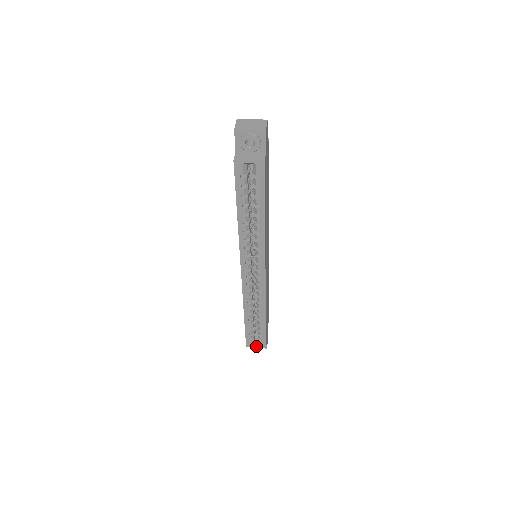
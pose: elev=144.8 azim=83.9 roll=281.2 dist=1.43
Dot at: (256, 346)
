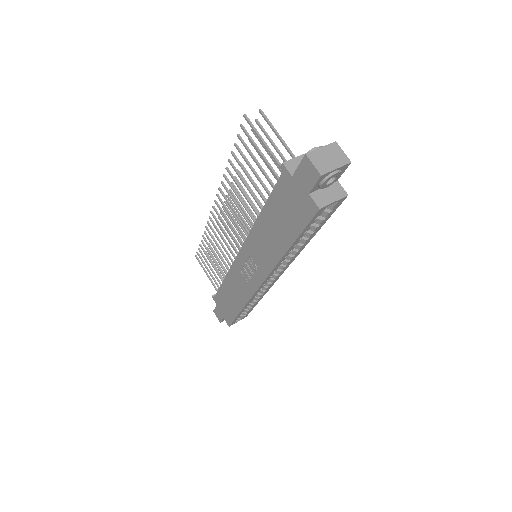
Dot at: occluded
